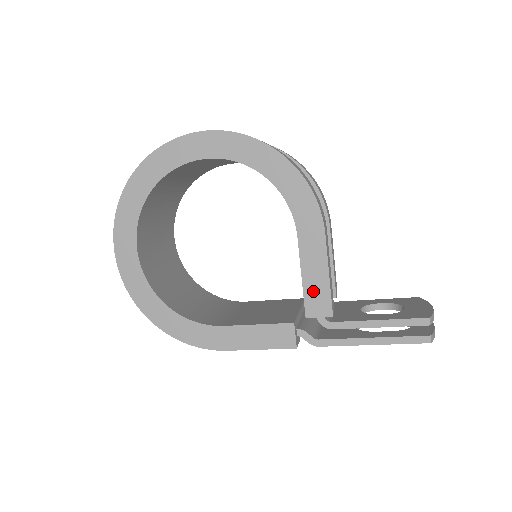
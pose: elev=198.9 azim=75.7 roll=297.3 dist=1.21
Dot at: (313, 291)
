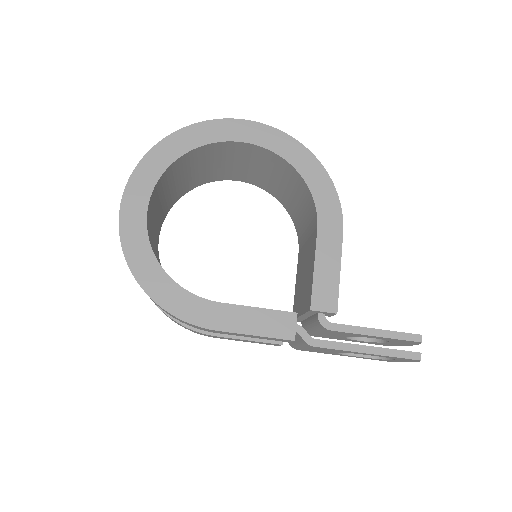
Dot at: (322, 284)
